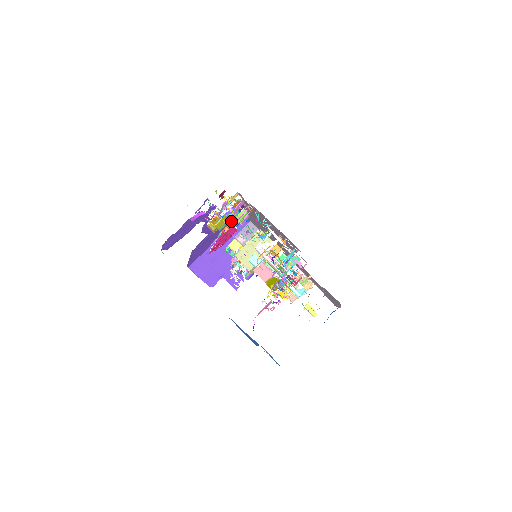
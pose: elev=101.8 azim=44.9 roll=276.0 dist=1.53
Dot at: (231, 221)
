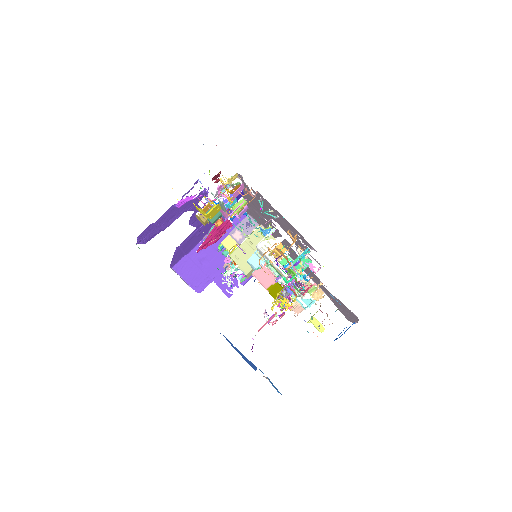
Dot at: occluded
